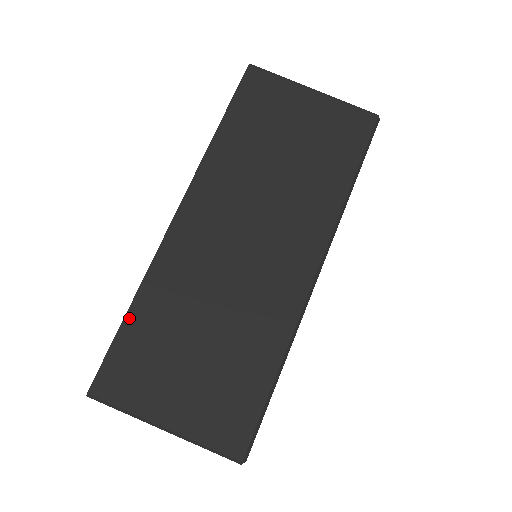
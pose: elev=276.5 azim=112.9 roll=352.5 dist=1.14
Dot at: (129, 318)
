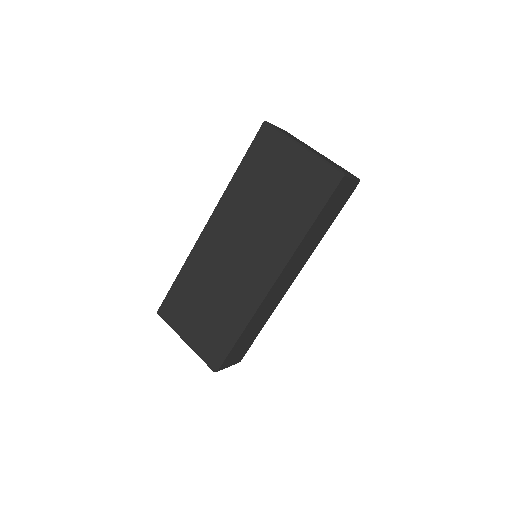
Dot at: (177, 280)
